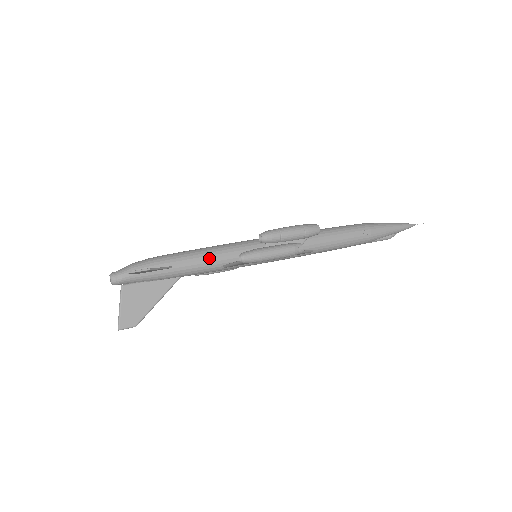
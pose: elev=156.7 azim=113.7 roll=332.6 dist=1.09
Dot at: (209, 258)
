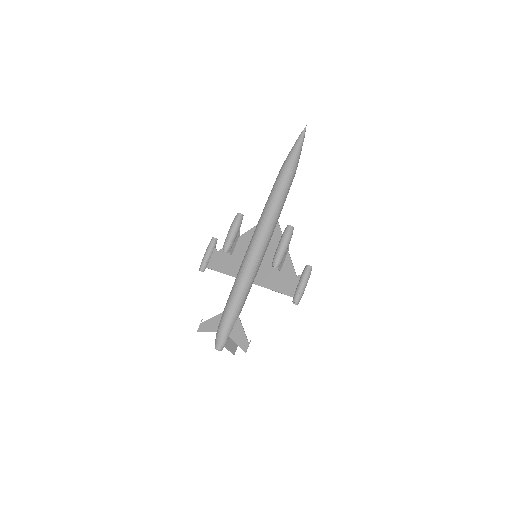
Dot at: (248, 291)
